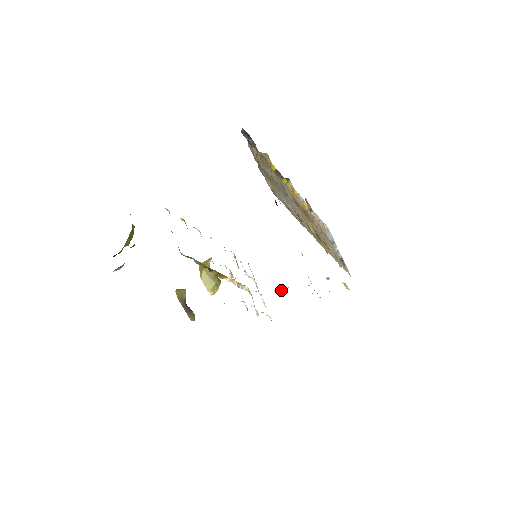
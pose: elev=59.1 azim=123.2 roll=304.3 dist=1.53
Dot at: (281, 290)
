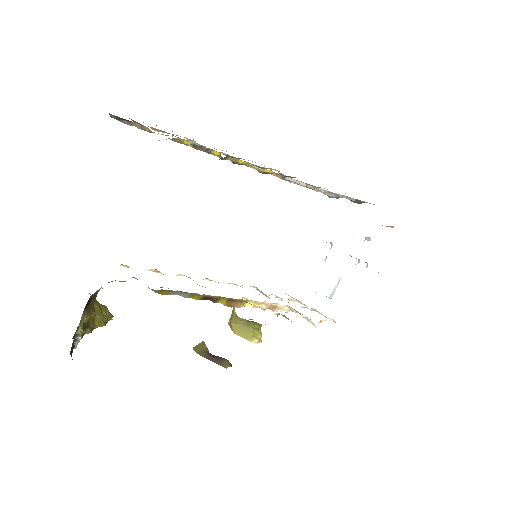
Dot at: (333, 291)
